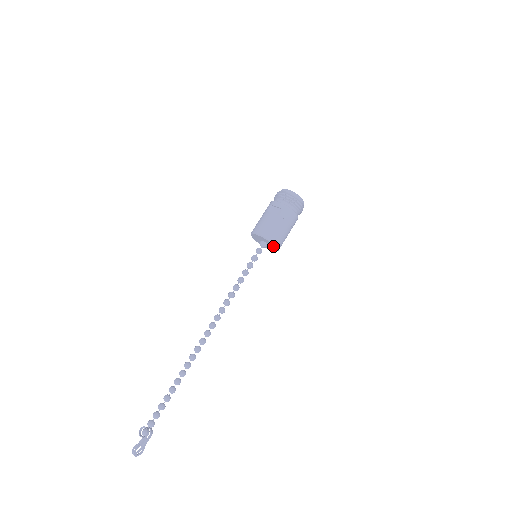
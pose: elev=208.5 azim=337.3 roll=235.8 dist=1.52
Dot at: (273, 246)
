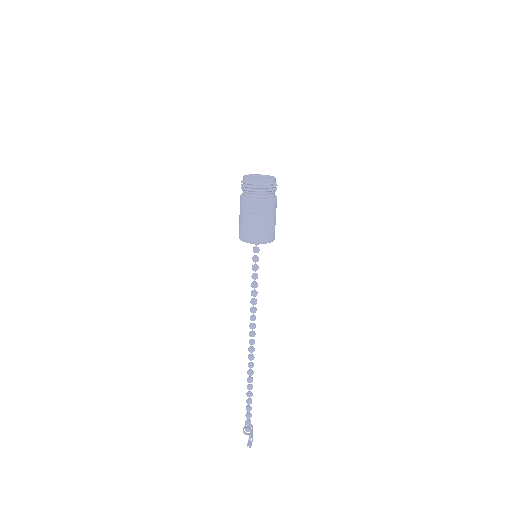
Dot at: occluded
